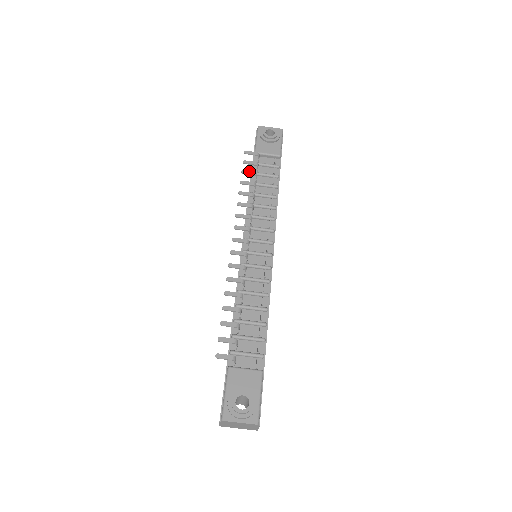
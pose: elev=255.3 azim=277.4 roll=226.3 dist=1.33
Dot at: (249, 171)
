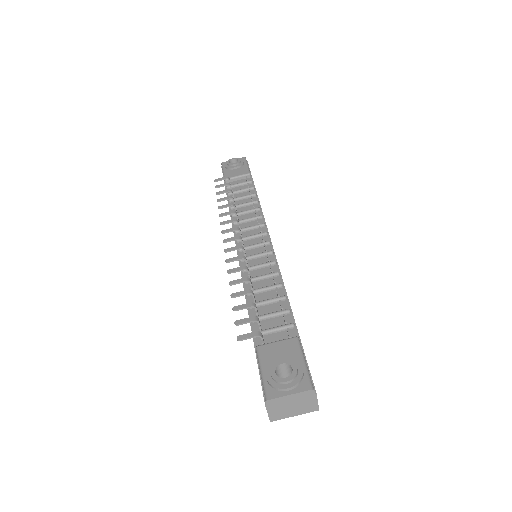
Dot at: (223, 191)
